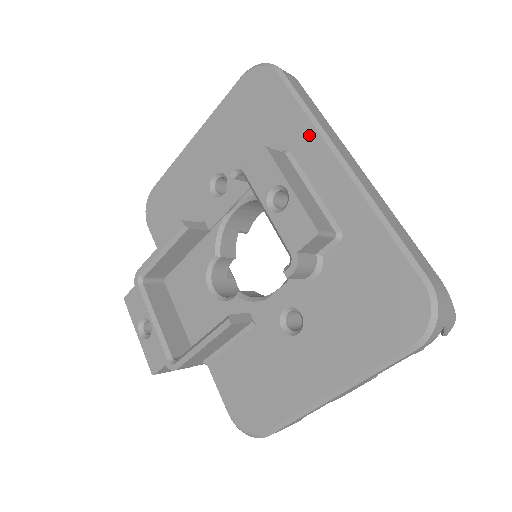
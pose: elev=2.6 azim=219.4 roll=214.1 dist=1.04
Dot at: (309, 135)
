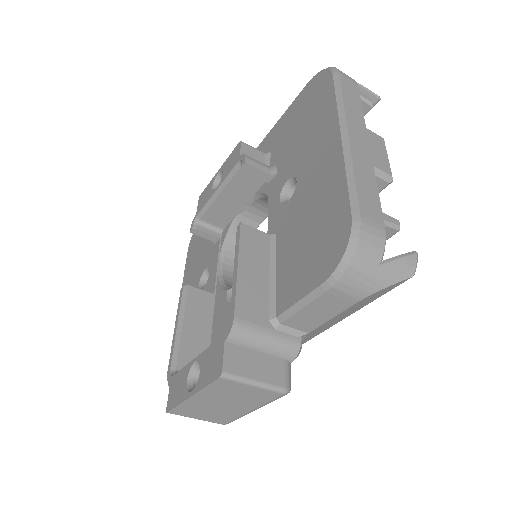
Dot at: occluded
